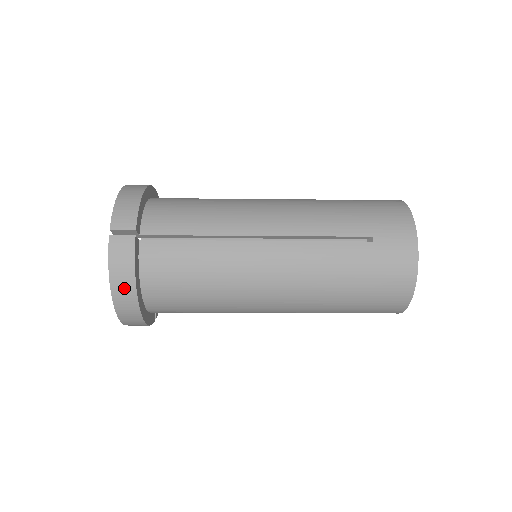
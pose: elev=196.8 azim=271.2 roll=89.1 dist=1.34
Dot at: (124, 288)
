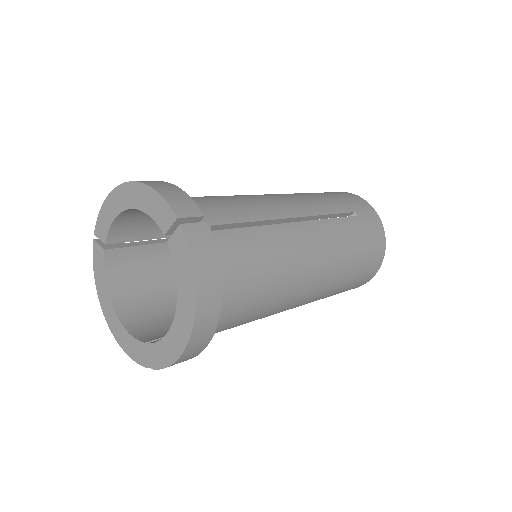
Dot at: (210, 290)
